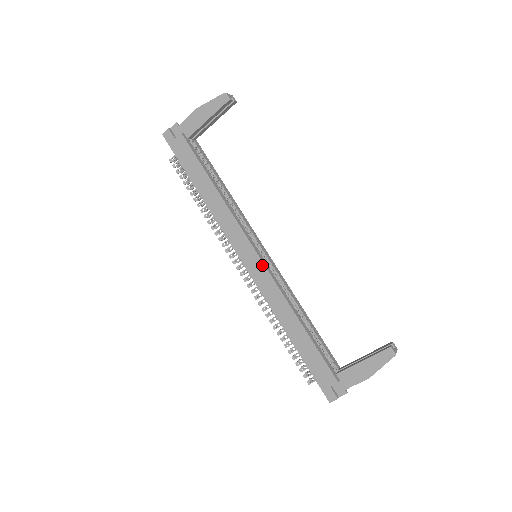
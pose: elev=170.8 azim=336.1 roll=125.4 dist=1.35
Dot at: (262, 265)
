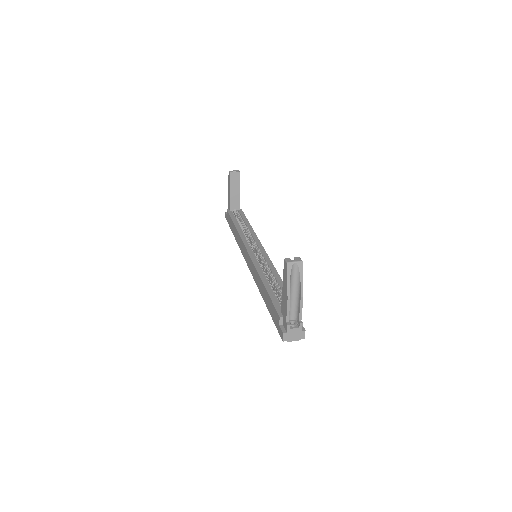
Dot at: (249, 257)
